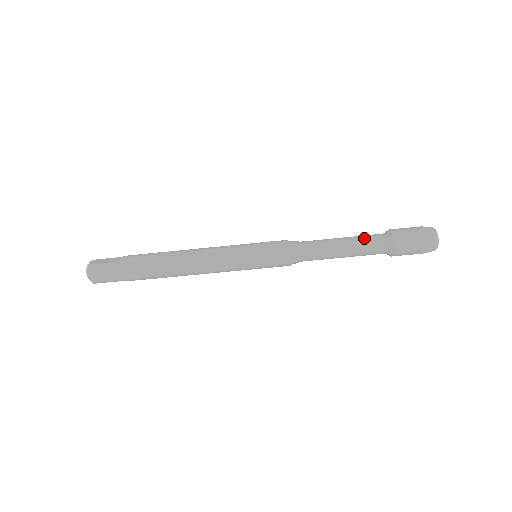
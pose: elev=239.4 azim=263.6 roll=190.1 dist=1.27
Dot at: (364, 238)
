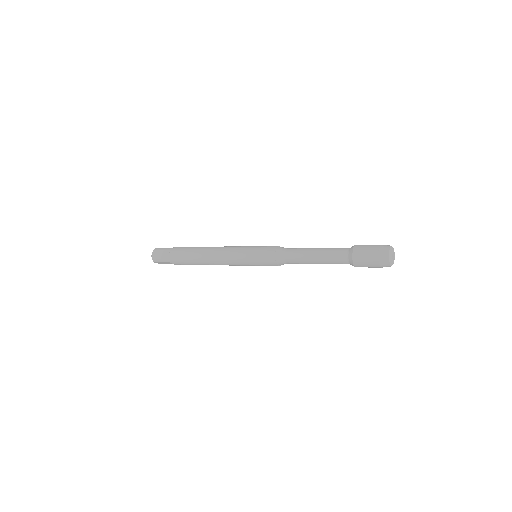
Dot at: (331, 258)
